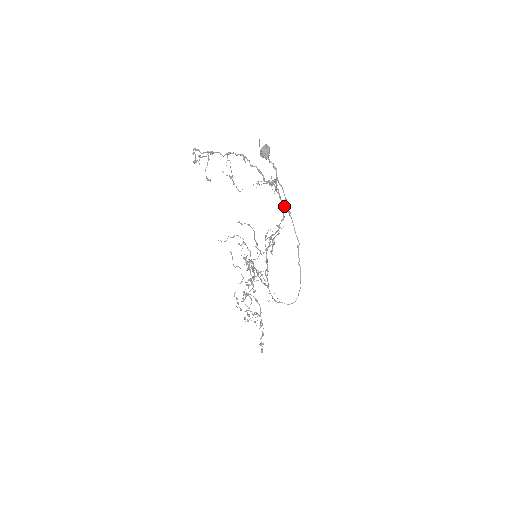
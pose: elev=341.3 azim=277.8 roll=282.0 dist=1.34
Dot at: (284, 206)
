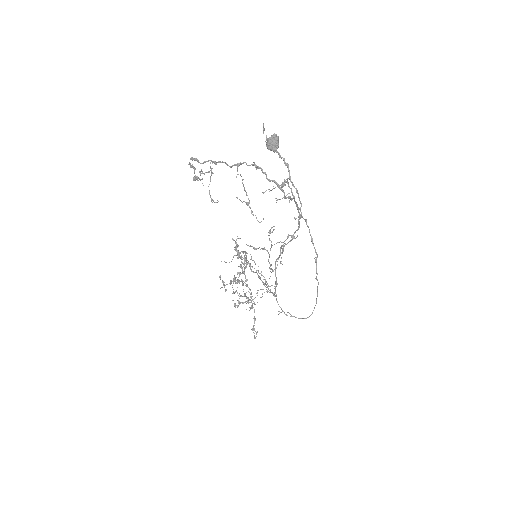
Dot at: (301, 216)
